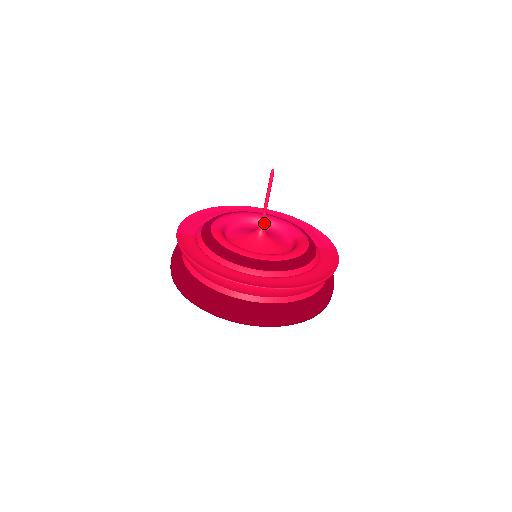
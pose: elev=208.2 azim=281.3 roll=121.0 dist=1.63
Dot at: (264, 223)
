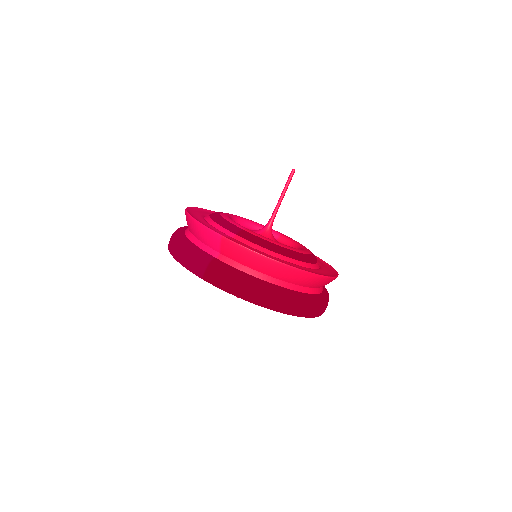
Dot at: (273, 221)
